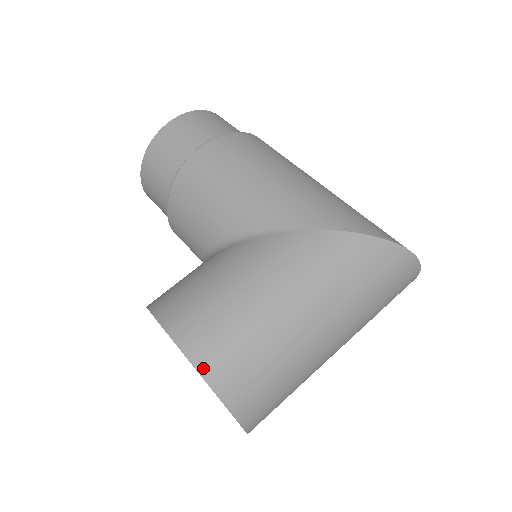
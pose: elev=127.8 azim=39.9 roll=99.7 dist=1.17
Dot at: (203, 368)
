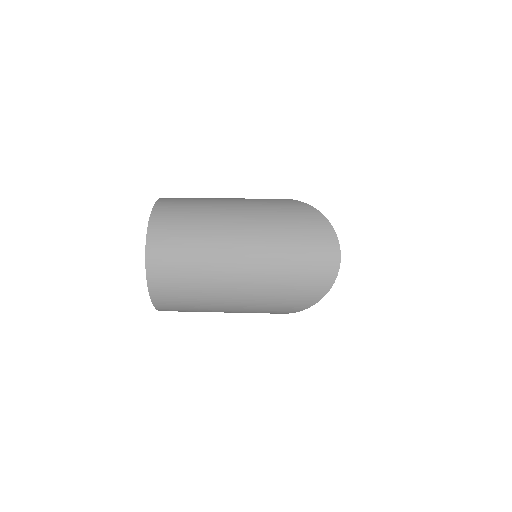
Dot at: (161, 201)
